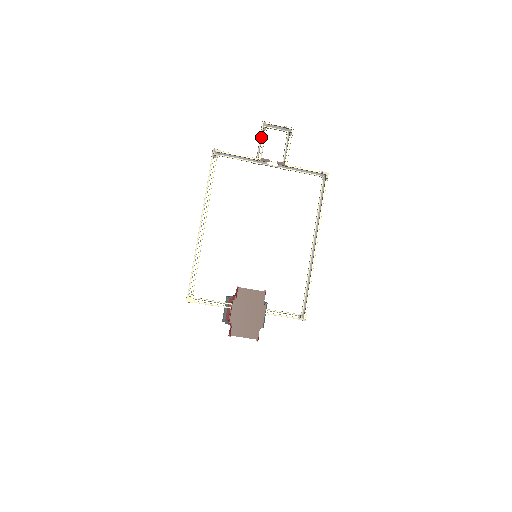
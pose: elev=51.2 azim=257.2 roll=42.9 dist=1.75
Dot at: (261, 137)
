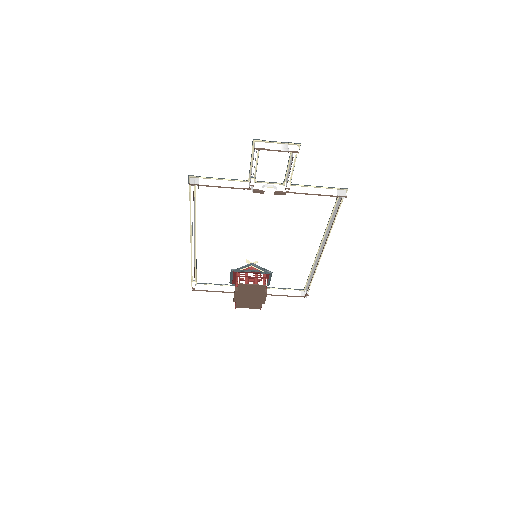
Dot at: (252, 161)
